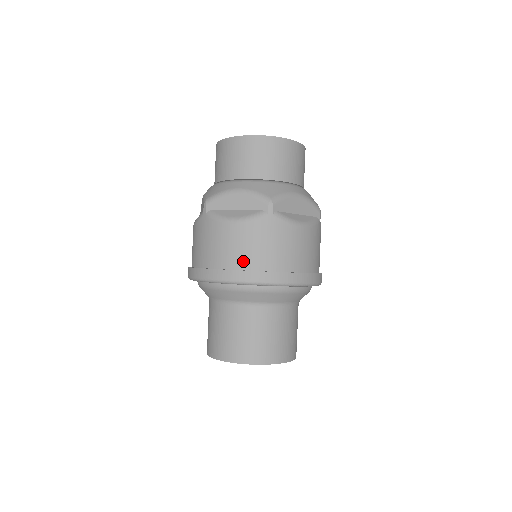
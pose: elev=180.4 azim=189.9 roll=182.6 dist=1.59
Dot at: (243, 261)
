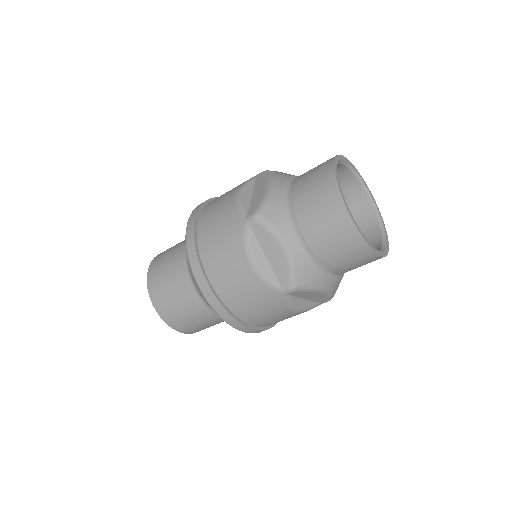
Dot at: (225, 292)
